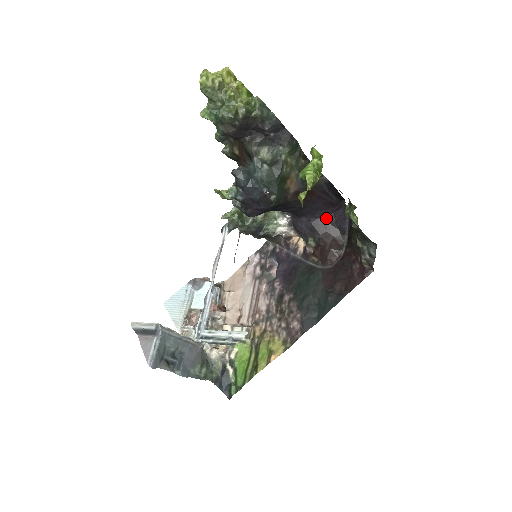
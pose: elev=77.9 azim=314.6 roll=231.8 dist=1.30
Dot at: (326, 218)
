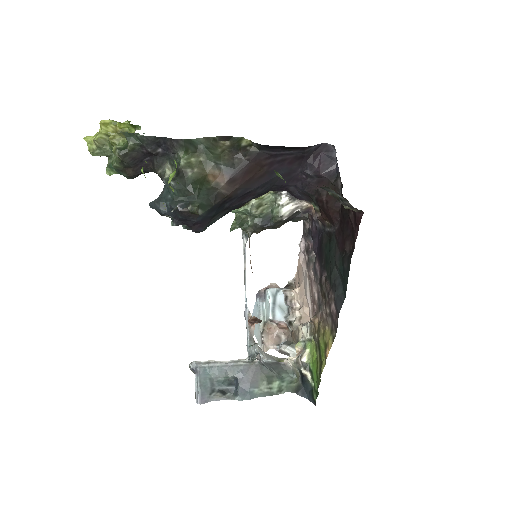
Dot at: (308, 175)
